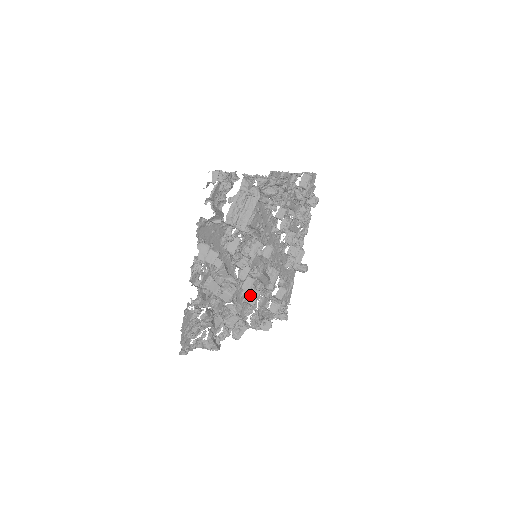
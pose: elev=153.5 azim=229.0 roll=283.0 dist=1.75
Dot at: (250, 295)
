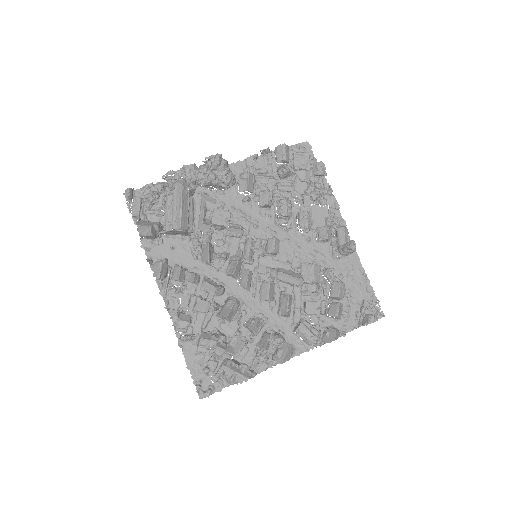
Dot at: (280, 304)
